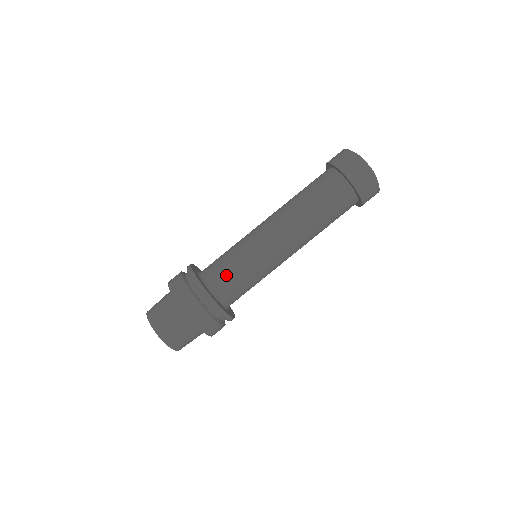
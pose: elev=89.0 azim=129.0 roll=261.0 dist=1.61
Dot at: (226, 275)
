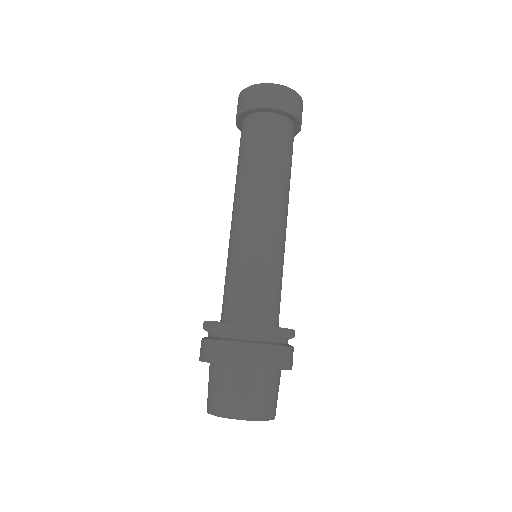
Dot at: (239, 294)
